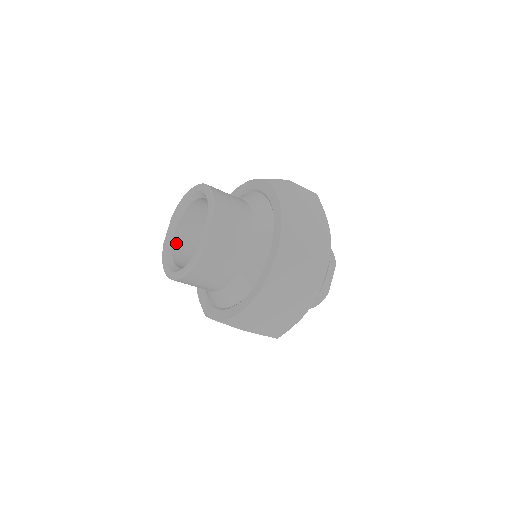
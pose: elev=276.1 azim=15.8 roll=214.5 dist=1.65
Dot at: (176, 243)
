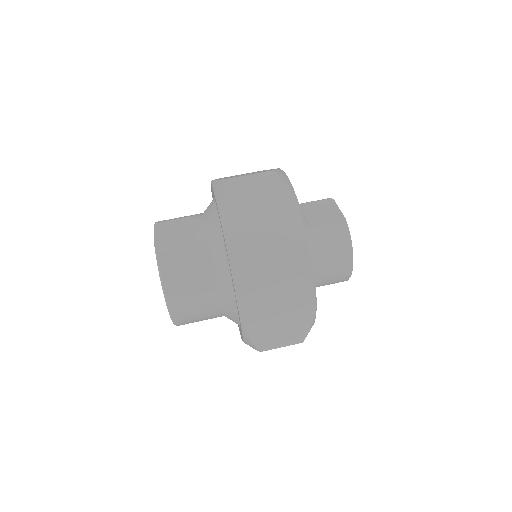
Dot at: occluded
